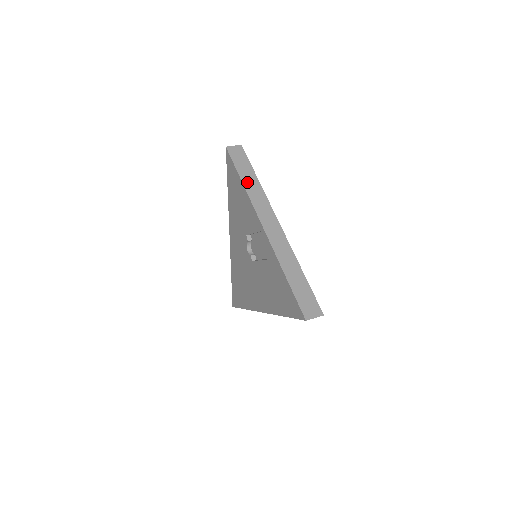
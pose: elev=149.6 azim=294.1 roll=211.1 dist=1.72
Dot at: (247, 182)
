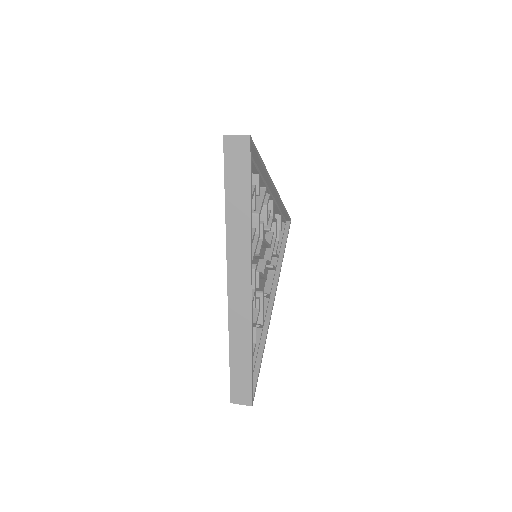
Dot at: occluded
